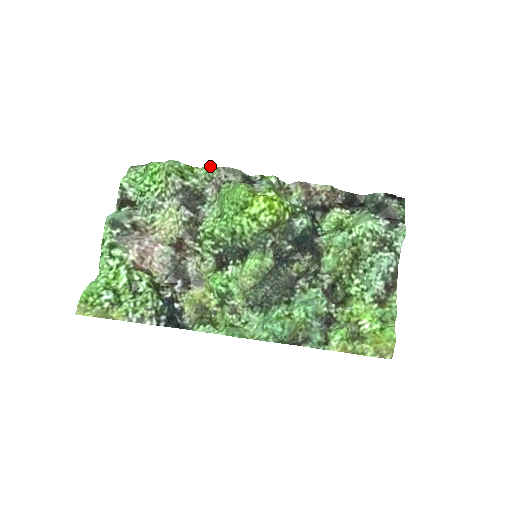
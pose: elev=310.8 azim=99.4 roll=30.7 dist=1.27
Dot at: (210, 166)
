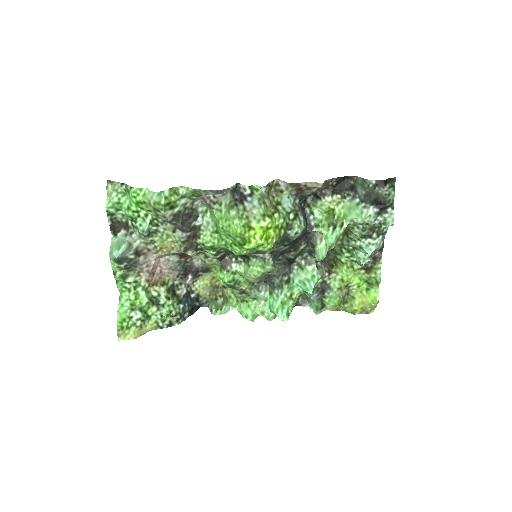
Dot at: (196, 189)
